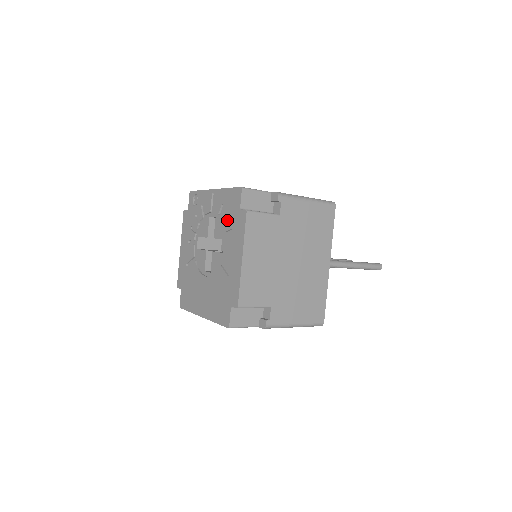
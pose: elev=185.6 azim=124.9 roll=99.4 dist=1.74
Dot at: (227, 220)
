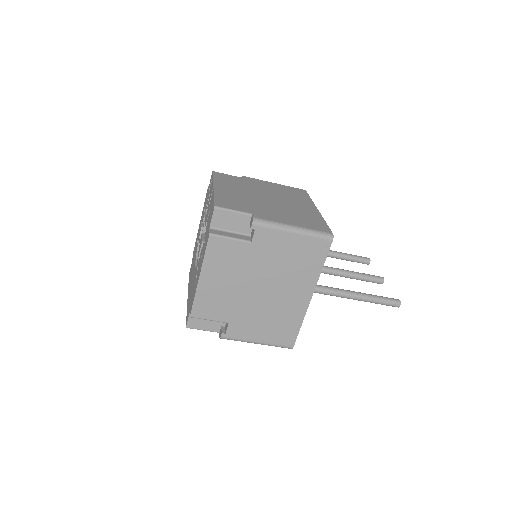
Dot at: (206, 229)
